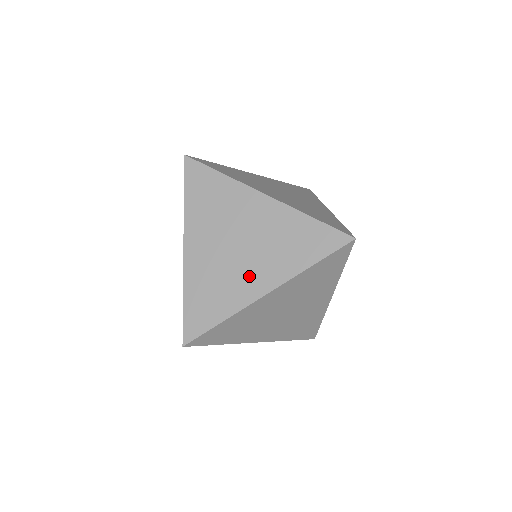
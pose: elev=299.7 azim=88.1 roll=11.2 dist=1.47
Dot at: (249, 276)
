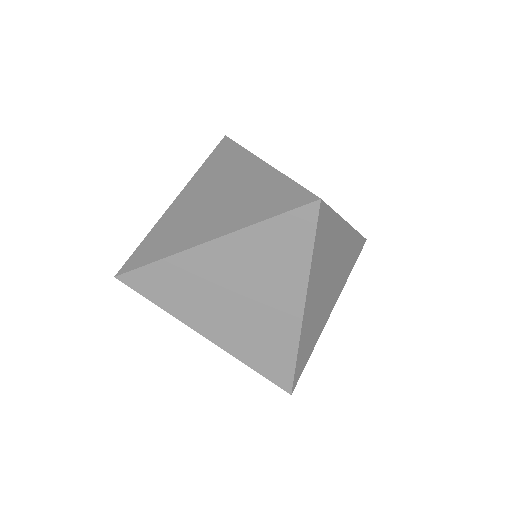
Dot at: (205, 224)
